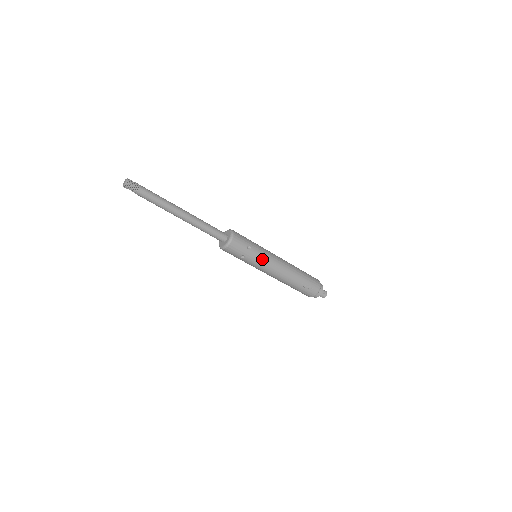
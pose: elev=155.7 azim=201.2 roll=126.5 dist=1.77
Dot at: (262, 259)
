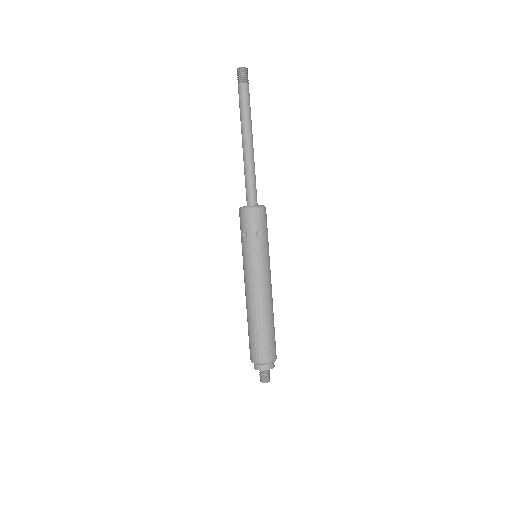
Dot at: (267, 258)
